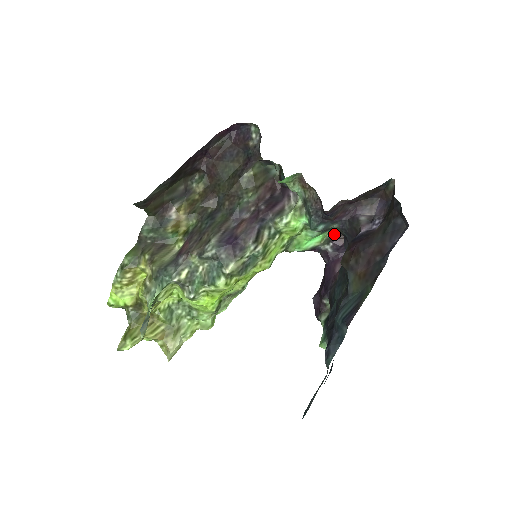
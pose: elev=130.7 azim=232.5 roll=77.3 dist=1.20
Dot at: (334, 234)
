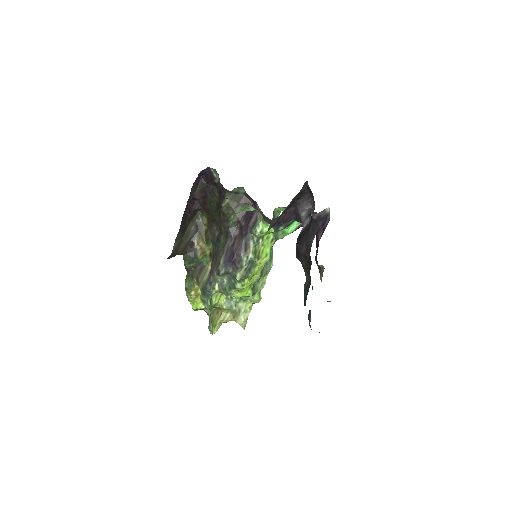
Dot at: occluded
